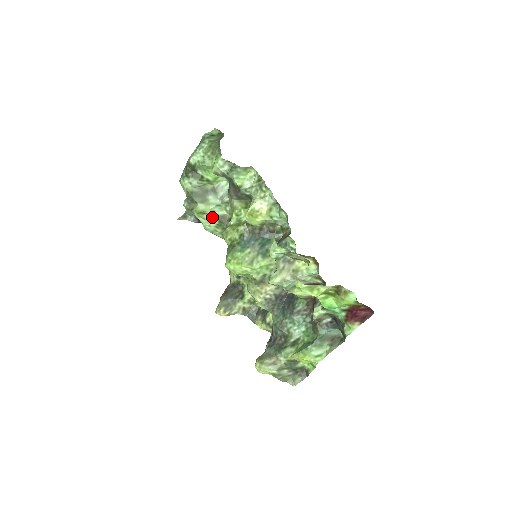
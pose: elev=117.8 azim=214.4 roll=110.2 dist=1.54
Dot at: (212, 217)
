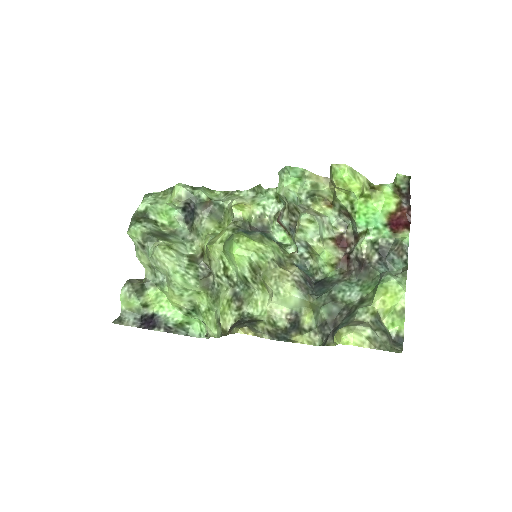
Dot at: (180, 256)
